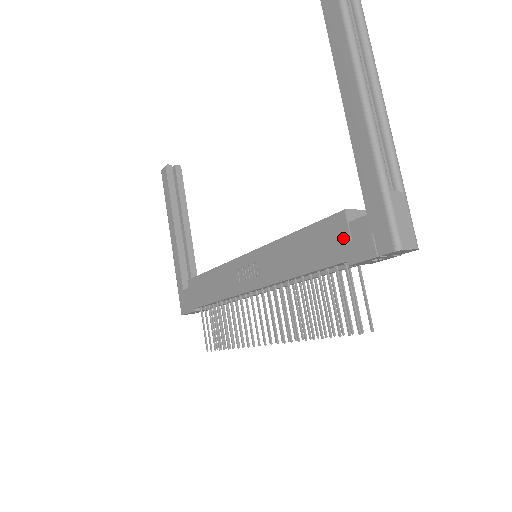
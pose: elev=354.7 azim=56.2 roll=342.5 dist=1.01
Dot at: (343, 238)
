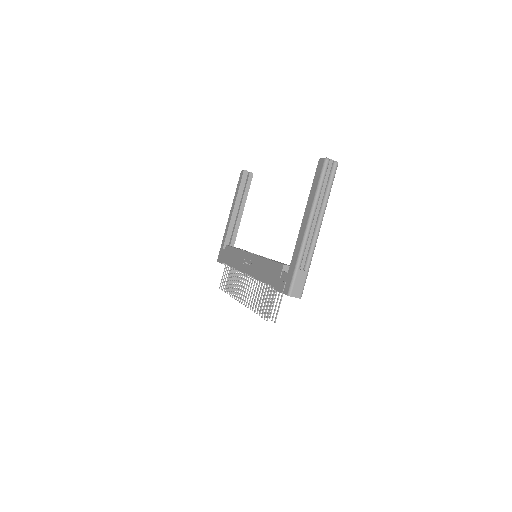
Dot at: (278, 276)
